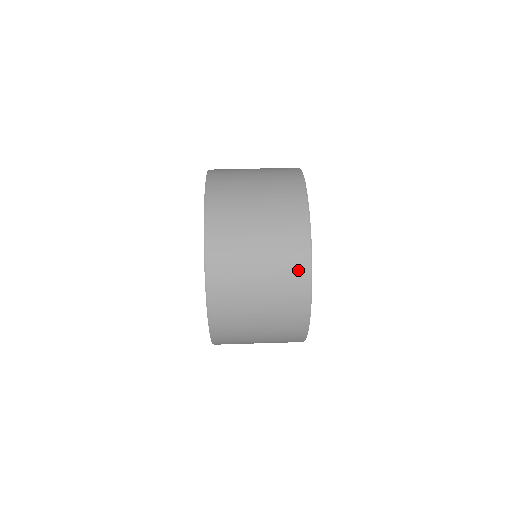
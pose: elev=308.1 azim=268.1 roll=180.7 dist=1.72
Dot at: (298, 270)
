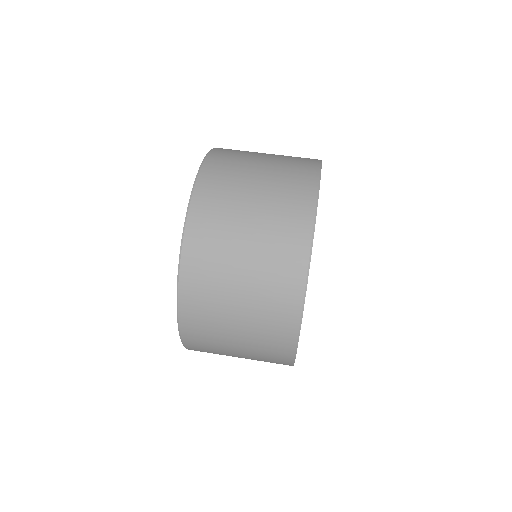
Dot at: (280, 352)
